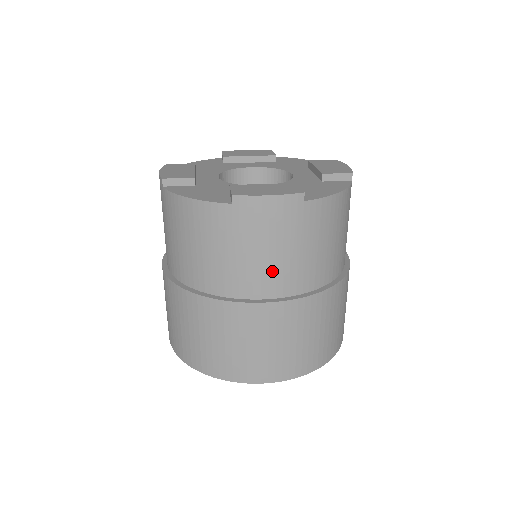
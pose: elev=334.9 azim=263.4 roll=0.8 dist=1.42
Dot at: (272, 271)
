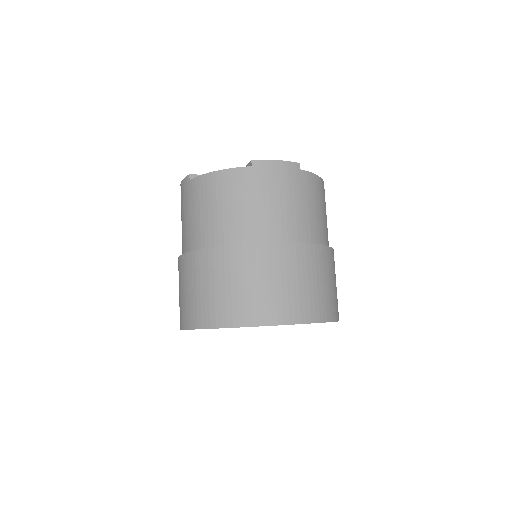
Dot at: (284, 219)
